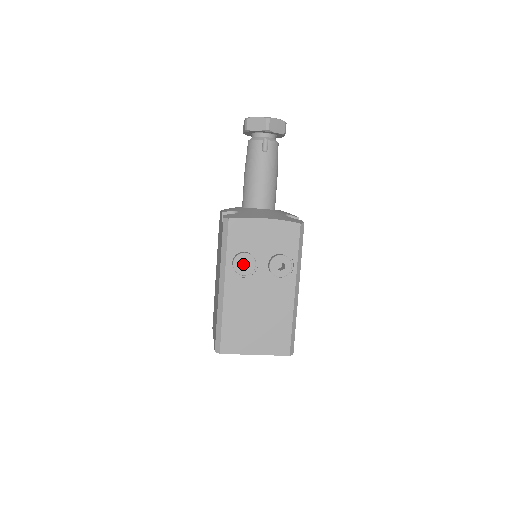
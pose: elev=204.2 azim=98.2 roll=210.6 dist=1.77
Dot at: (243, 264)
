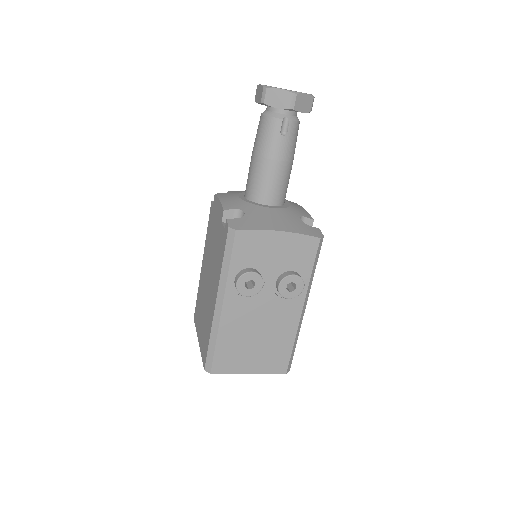
Dot at: occluded
